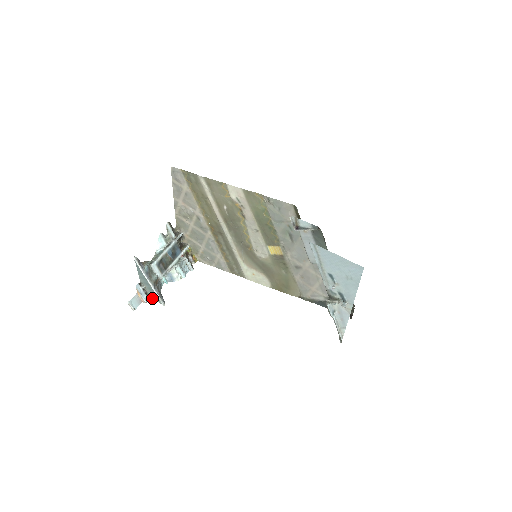
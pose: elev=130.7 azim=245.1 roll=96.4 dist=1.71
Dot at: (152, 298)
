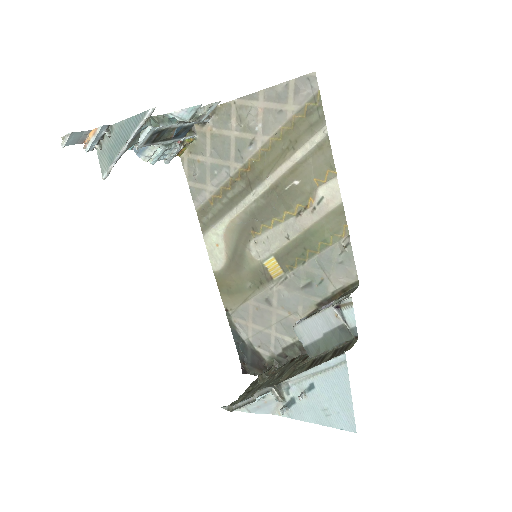
Dot at: (98, 152)
